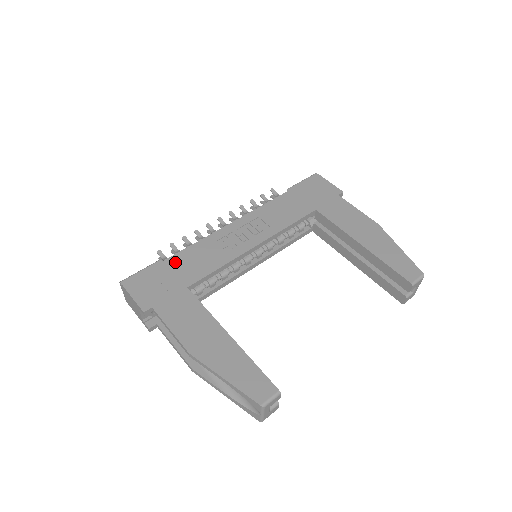
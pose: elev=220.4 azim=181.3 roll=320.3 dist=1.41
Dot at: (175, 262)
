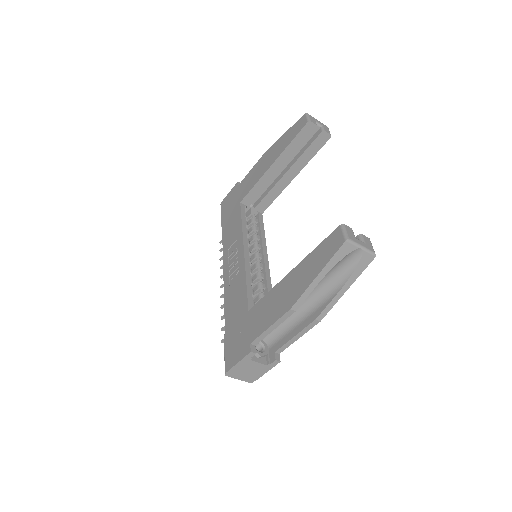
Dot at: (229, 322)
